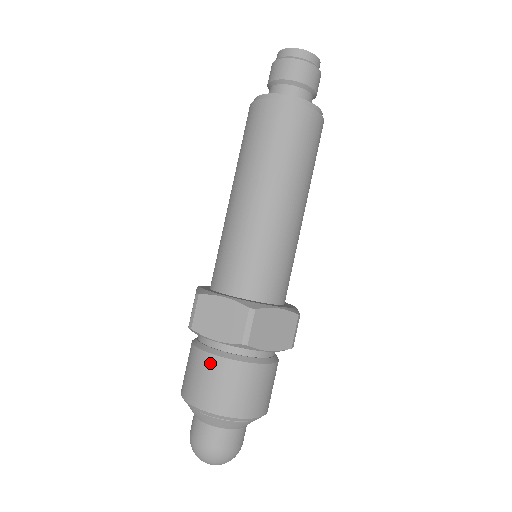
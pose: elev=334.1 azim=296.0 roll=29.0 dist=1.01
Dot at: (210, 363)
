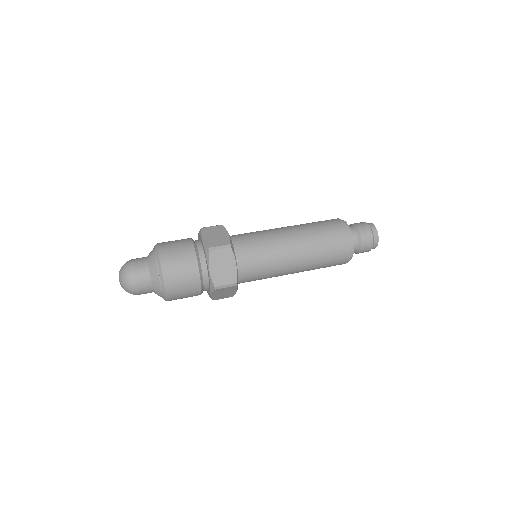
Dot at: occluded
